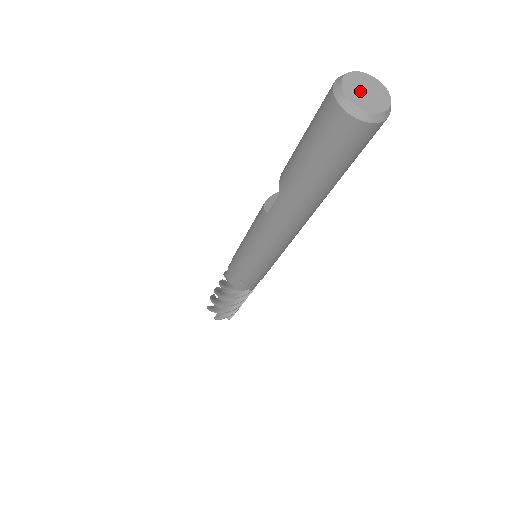
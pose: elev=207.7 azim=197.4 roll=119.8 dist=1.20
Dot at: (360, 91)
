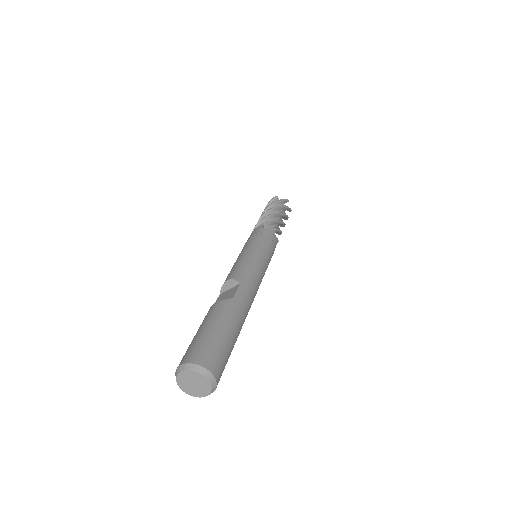
Dot at: (189, 383)
